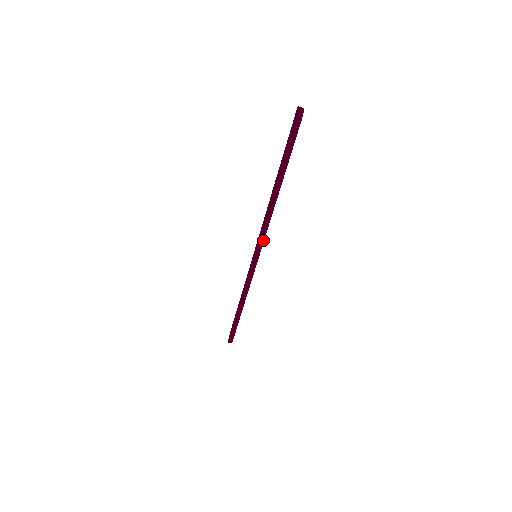
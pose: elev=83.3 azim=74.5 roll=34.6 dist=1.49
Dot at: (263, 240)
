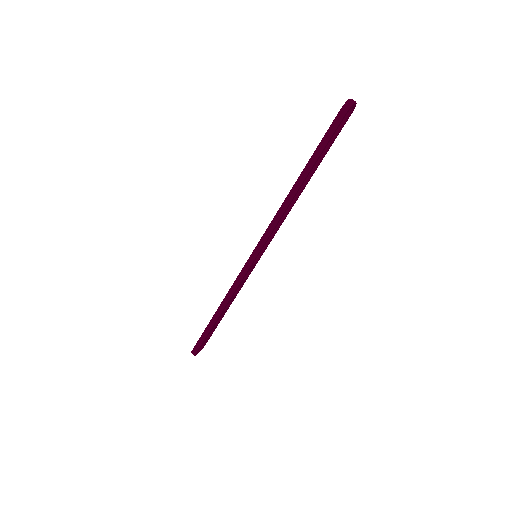
Dot at: (269, 234)
